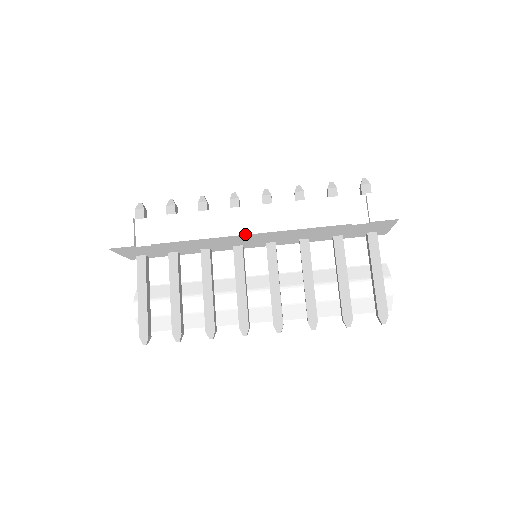
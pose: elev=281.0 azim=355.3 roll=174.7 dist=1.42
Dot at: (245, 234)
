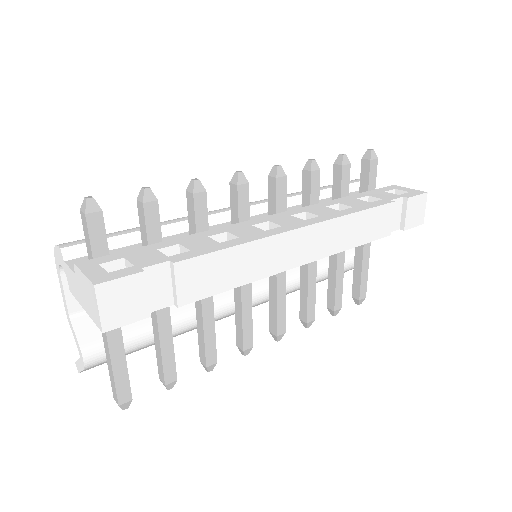
Dot at: (298, 266)
